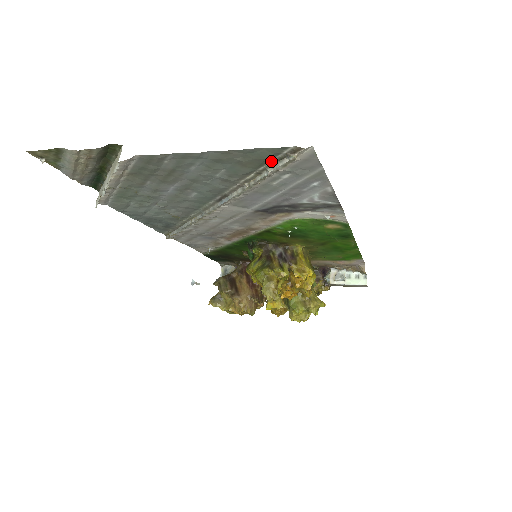
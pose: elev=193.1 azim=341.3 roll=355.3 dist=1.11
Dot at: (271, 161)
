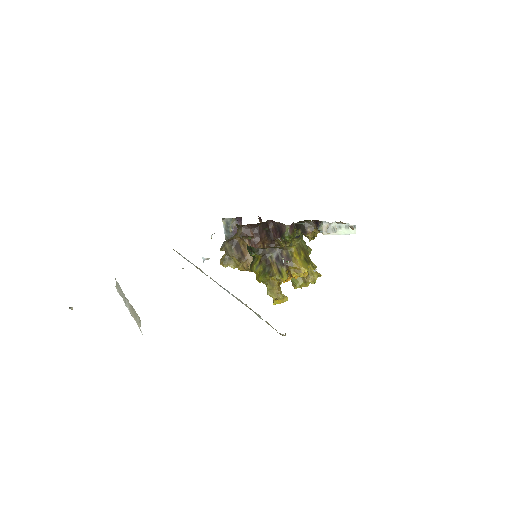
Dot at: occluded
